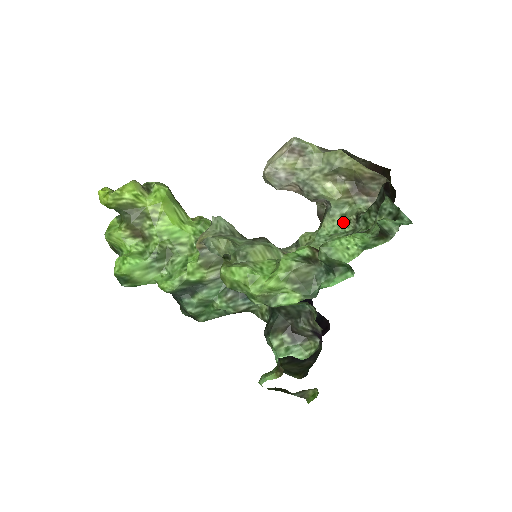
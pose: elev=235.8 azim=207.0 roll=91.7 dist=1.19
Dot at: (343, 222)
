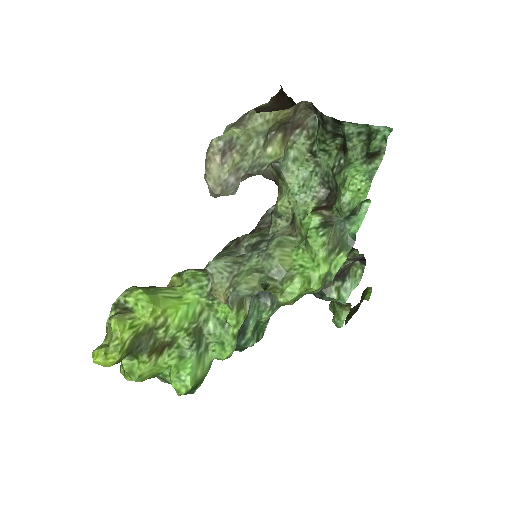
Dot at: (301, 166)
